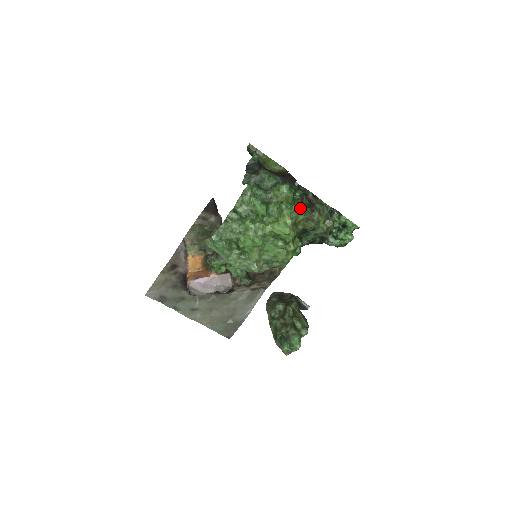
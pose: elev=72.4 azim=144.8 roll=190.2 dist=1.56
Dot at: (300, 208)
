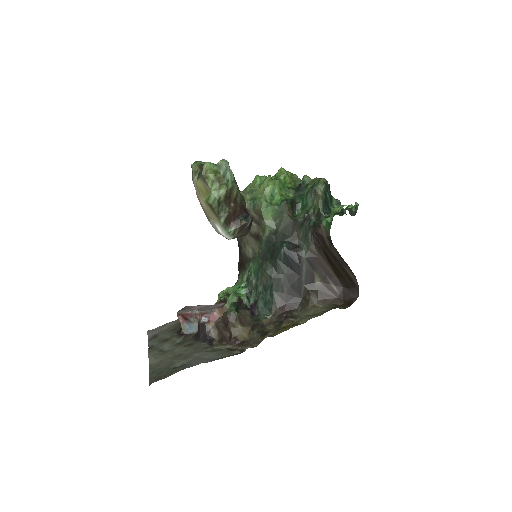
Dot at: occluded
